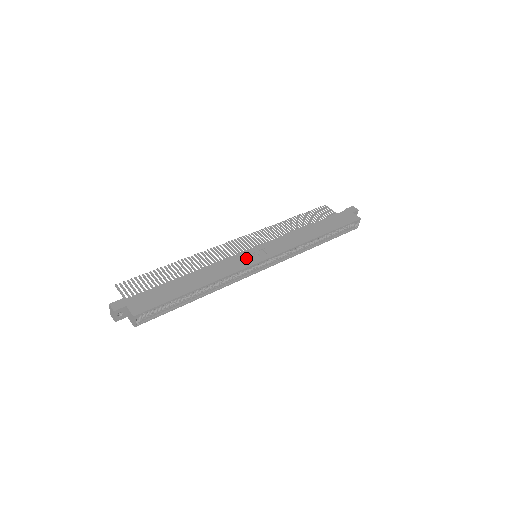
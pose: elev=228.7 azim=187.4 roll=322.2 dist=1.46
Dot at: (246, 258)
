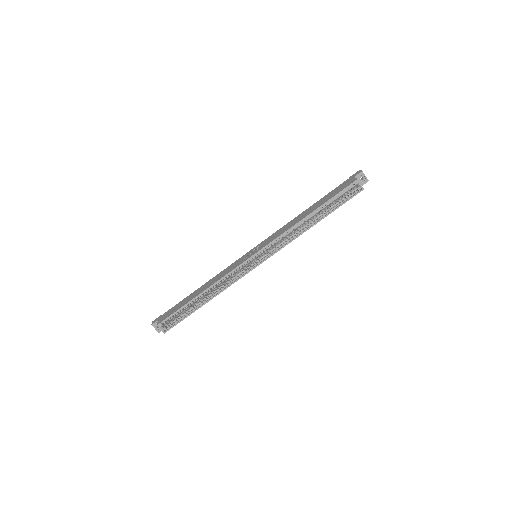
Dot at: (240, 261)
